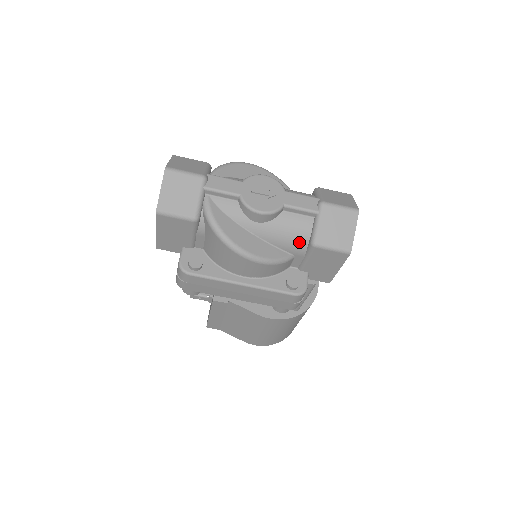
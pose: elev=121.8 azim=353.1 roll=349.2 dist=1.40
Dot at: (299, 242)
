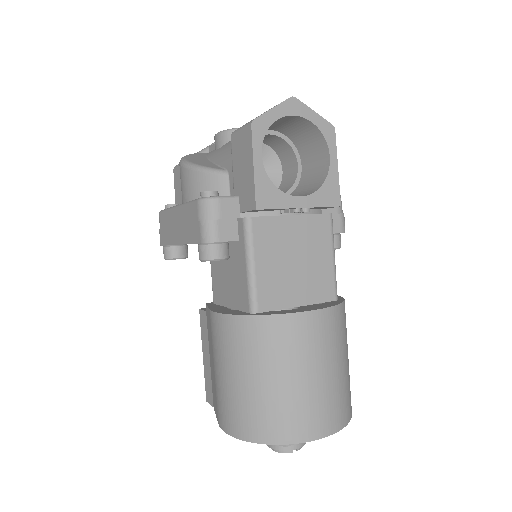
Dot at: occluded
